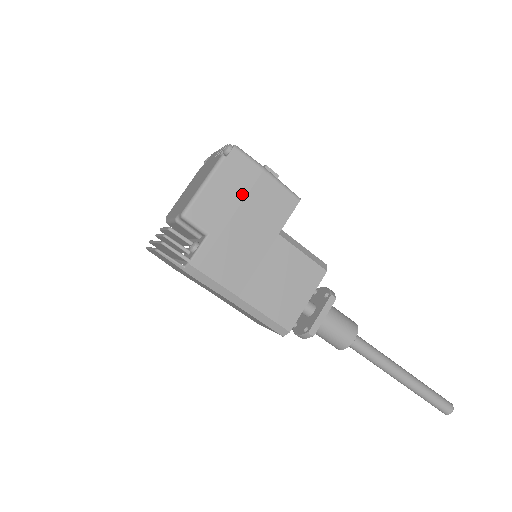
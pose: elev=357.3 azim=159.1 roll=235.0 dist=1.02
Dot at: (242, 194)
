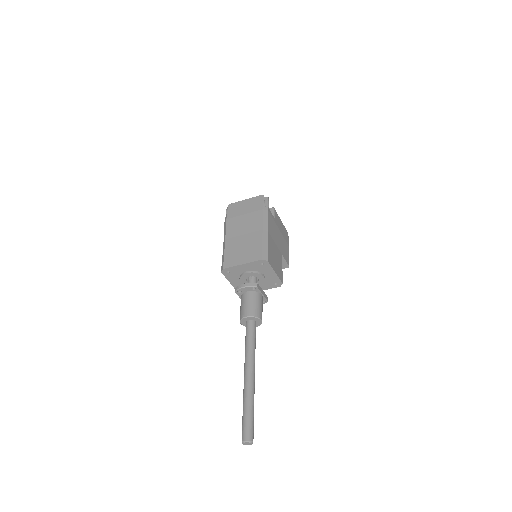
Dot at: (284, 236)
